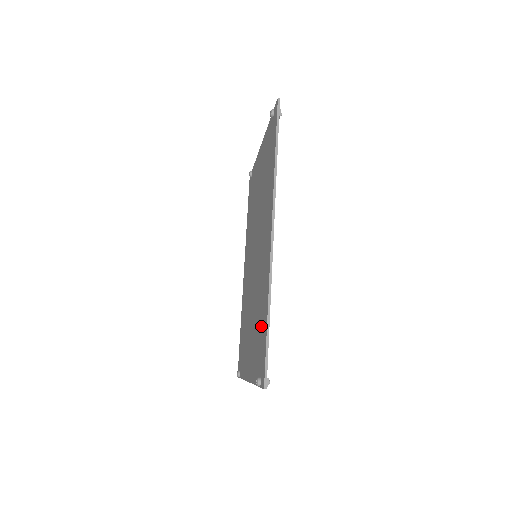
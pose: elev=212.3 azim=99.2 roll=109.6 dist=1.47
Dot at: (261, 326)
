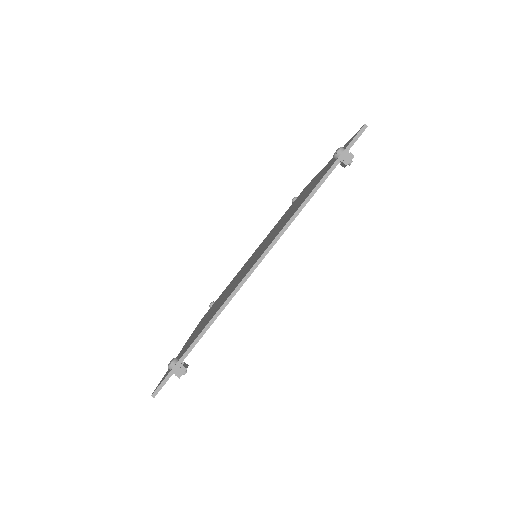
Dot at: (318, 178)
